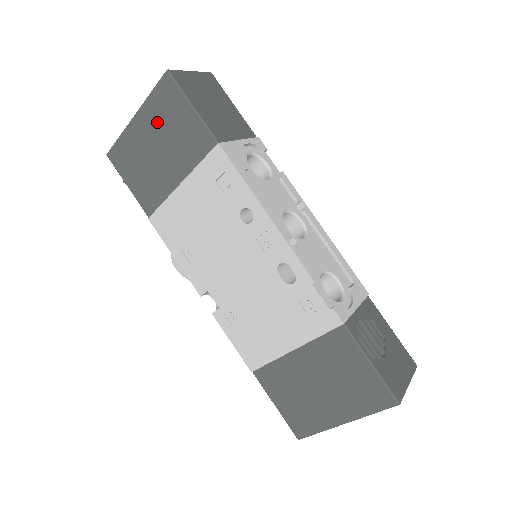
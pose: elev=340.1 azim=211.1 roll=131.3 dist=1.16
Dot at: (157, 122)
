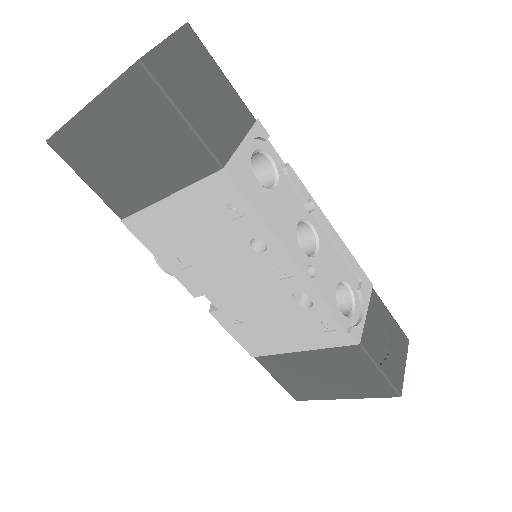
Dot at: (126, 122)
